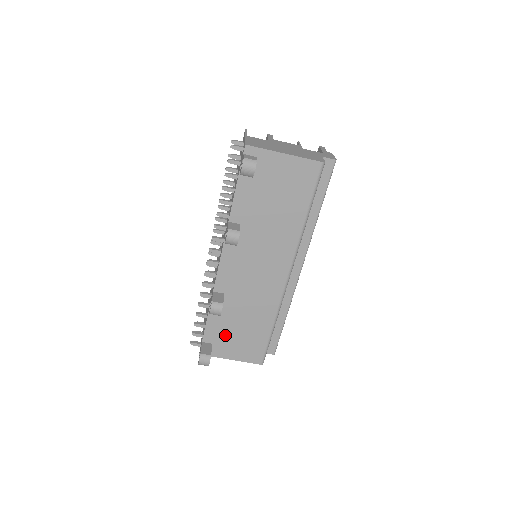
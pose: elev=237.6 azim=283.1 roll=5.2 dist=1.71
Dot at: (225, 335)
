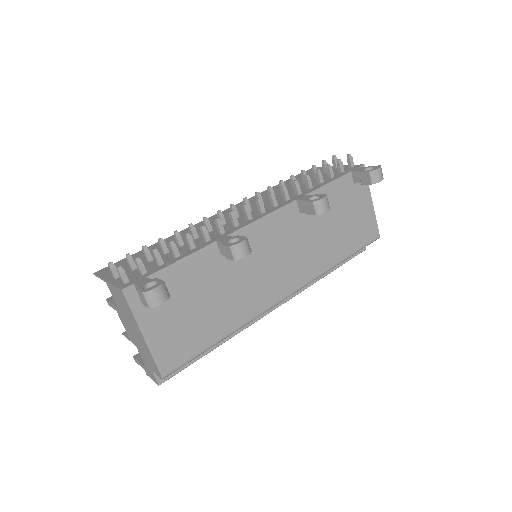
Dot at: (177, 296)
